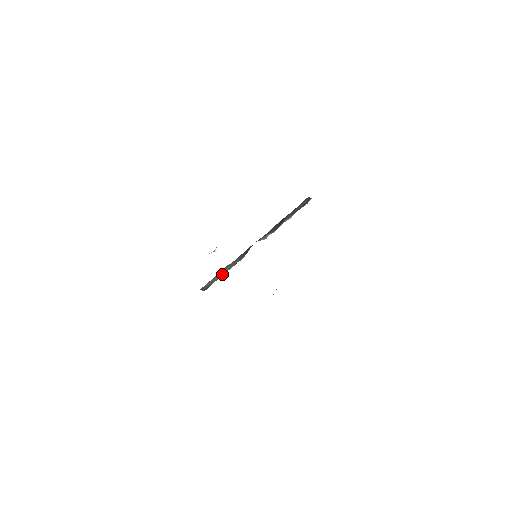
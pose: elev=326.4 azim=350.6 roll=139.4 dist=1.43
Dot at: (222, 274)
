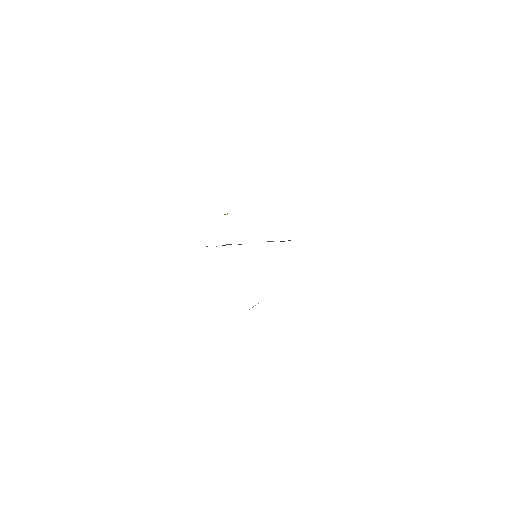
Dot at: (223, 245)
